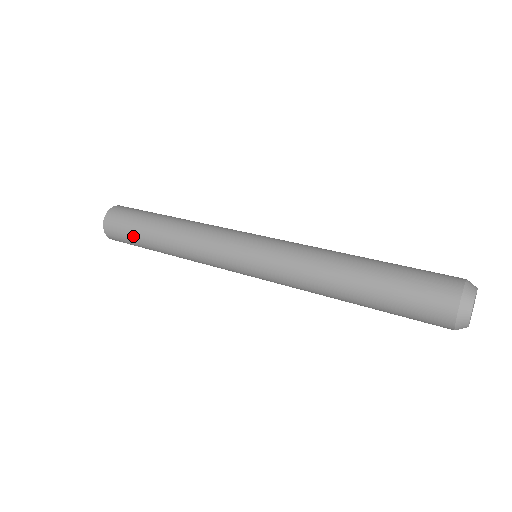
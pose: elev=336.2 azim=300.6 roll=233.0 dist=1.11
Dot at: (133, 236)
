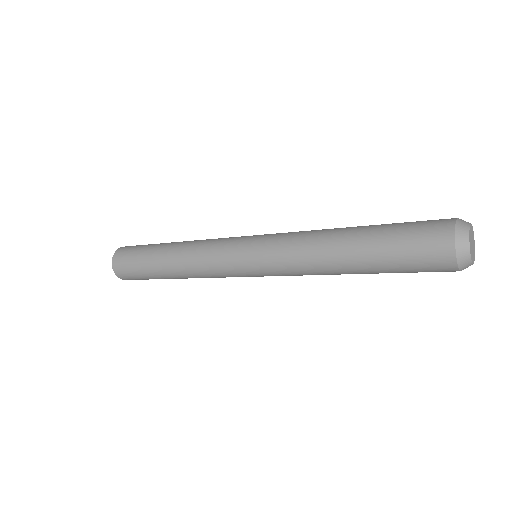
Dot at: (140, 255)
